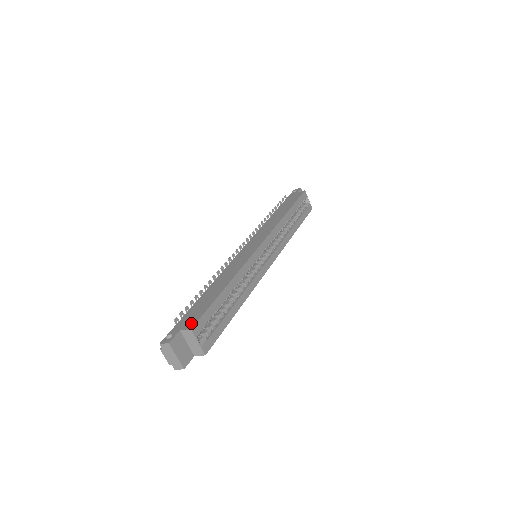
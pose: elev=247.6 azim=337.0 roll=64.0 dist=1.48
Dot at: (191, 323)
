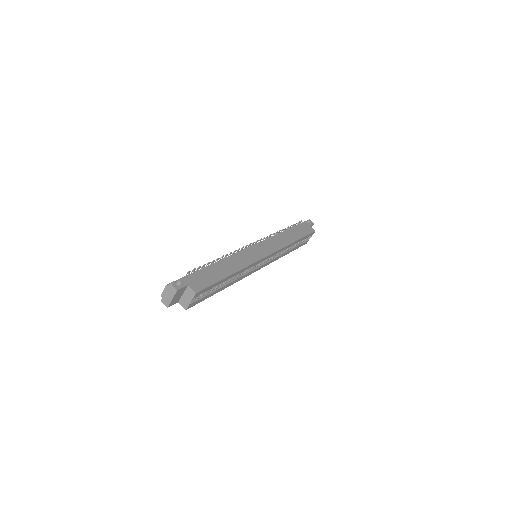
Dot at: (198, 287)
